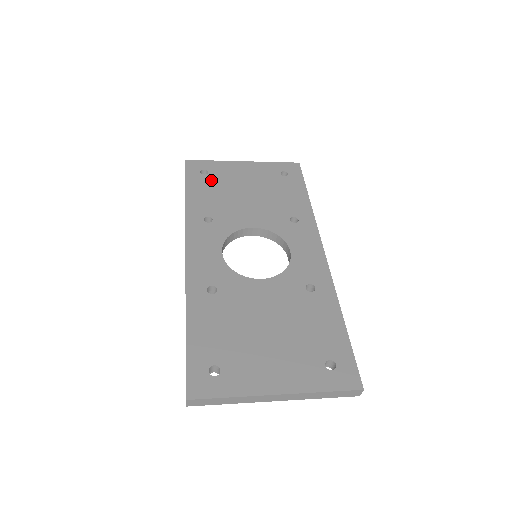
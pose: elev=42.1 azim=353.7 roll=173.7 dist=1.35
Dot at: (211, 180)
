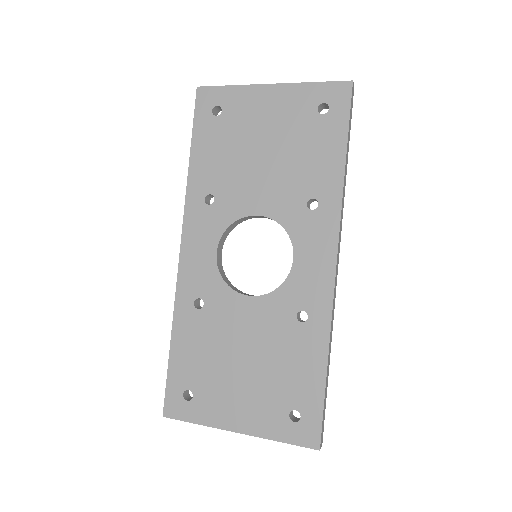
Dot at: (223, 127)
